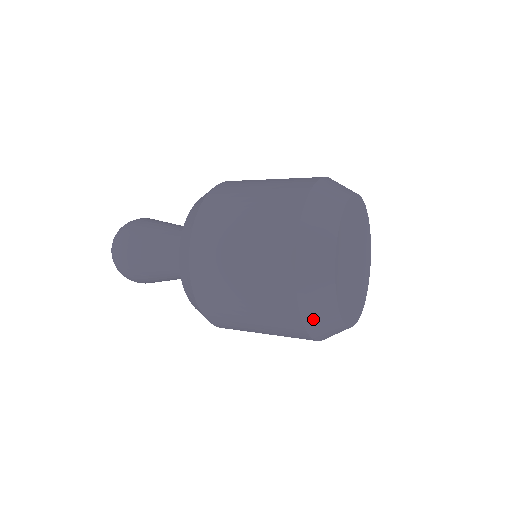
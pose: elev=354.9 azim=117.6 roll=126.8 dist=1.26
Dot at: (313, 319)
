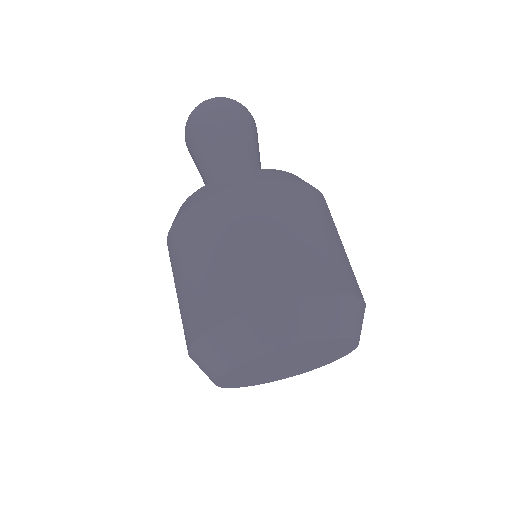
Dot at: occluded
